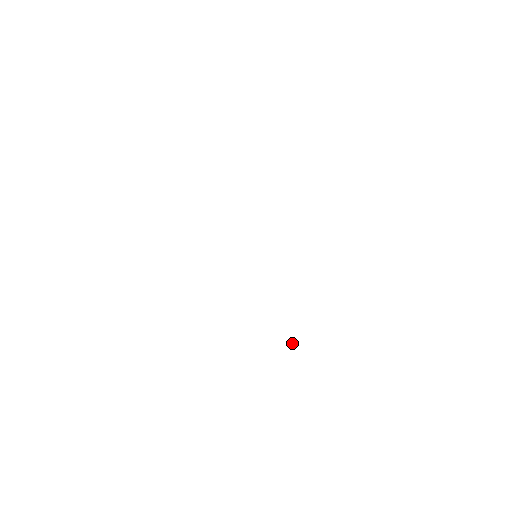
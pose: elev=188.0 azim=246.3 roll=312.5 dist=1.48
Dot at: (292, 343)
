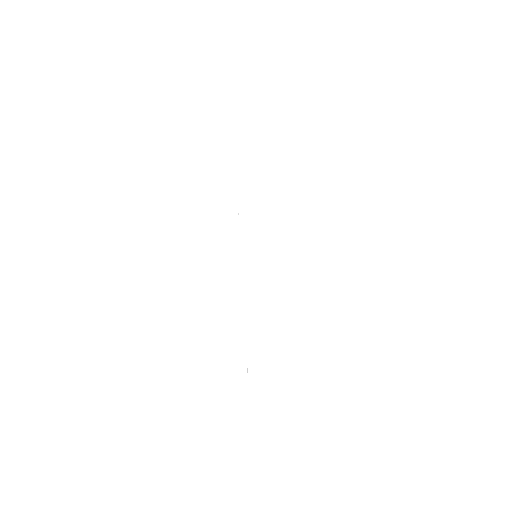
Dot at: occluded
